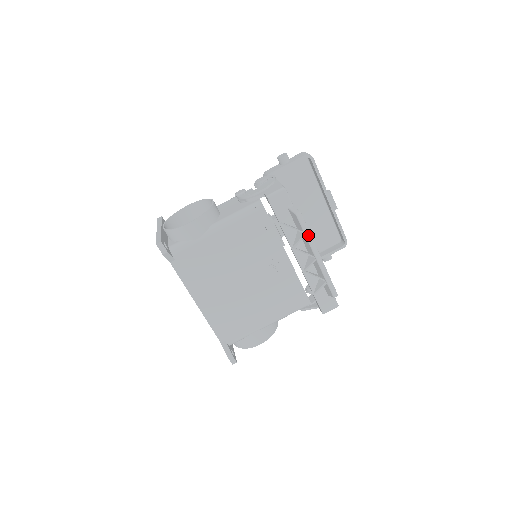
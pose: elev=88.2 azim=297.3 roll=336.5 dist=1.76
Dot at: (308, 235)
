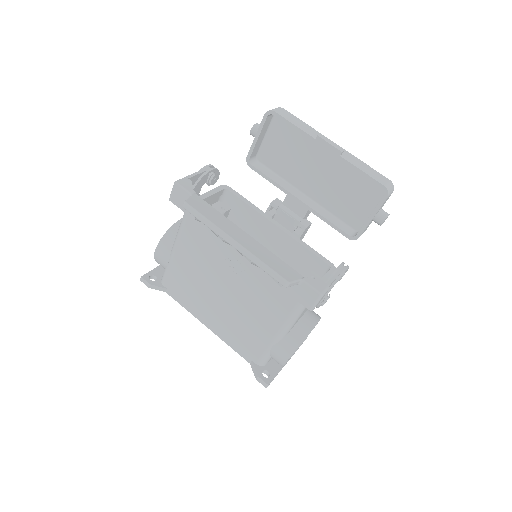
Dot at: (206, 223)
